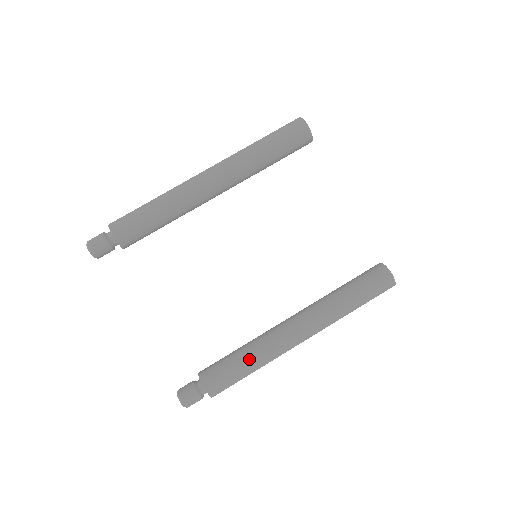
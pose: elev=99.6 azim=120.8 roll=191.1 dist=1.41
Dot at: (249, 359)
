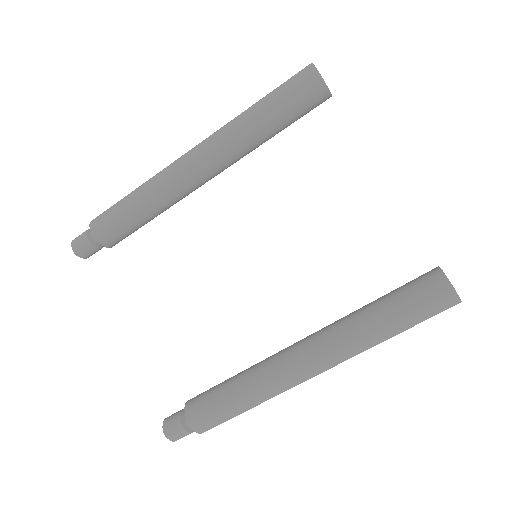
Dot at: (240, 391)
